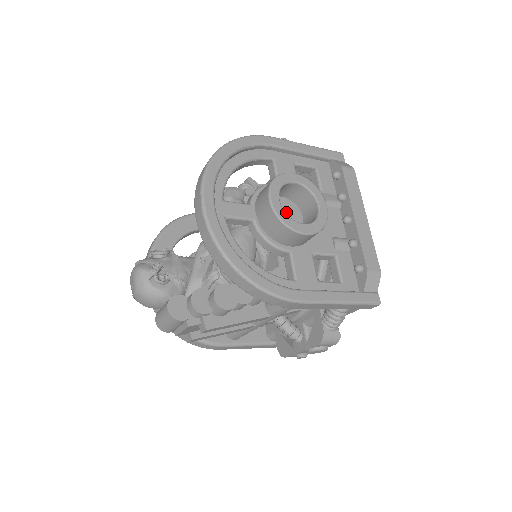
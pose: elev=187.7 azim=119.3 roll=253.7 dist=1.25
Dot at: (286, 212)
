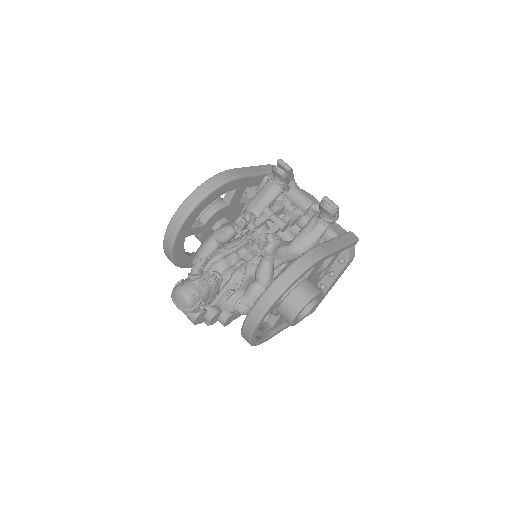
Dot at: occluded
